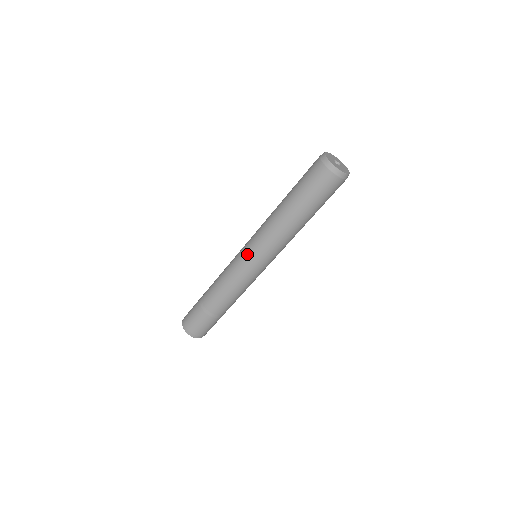
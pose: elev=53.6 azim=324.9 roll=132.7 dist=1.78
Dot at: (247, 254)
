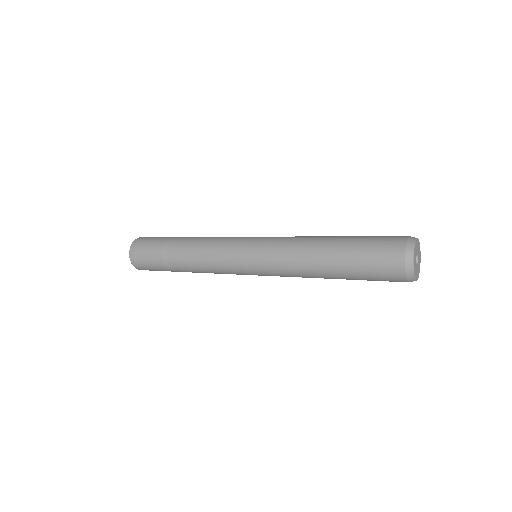
Dot at: (250, 264)
